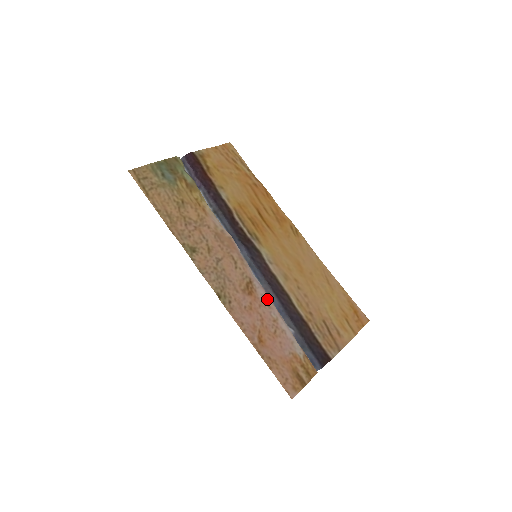
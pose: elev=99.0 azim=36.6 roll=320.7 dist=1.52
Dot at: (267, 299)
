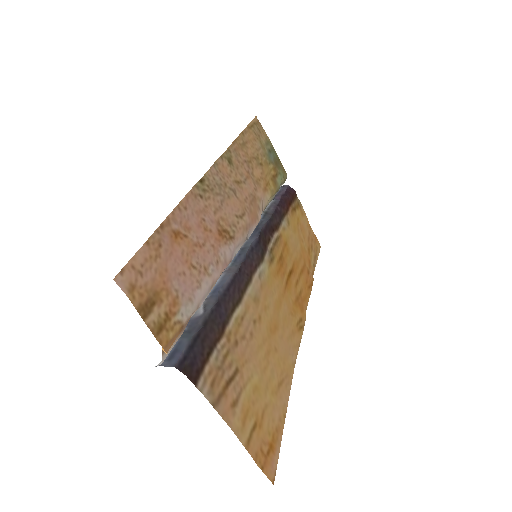
Dot at: (224, 262)
